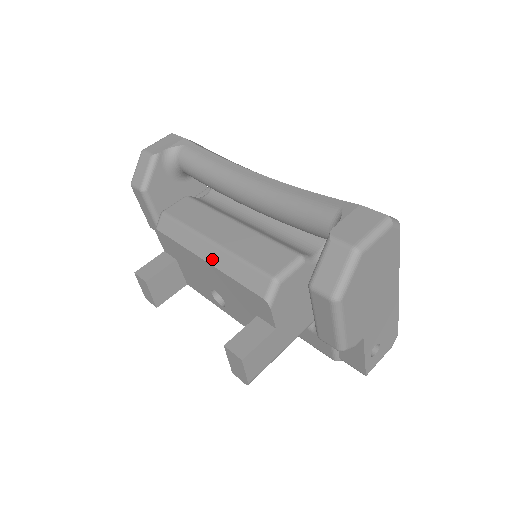
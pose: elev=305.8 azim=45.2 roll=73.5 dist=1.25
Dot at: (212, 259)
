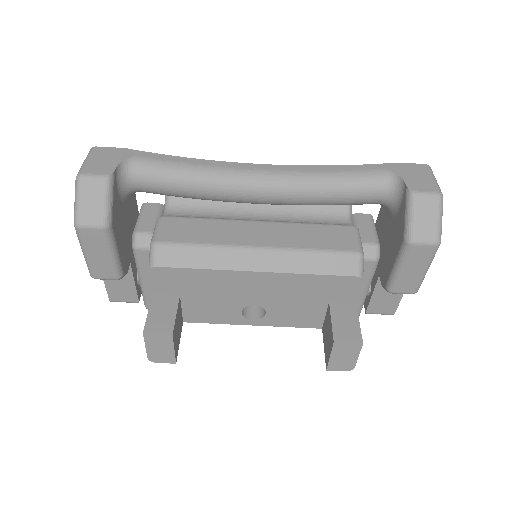
Dot at: (270, 266)
